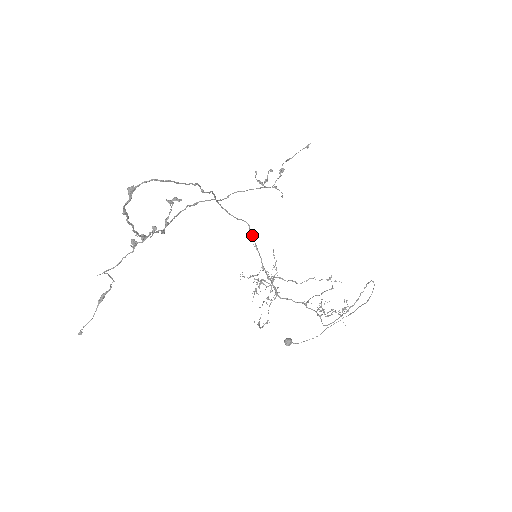
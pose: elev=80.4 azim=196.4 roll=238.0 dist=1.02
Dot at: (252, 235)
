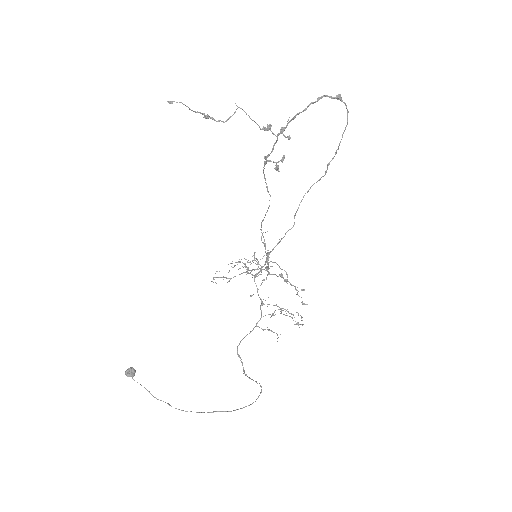
Dot at: (285, 234)
